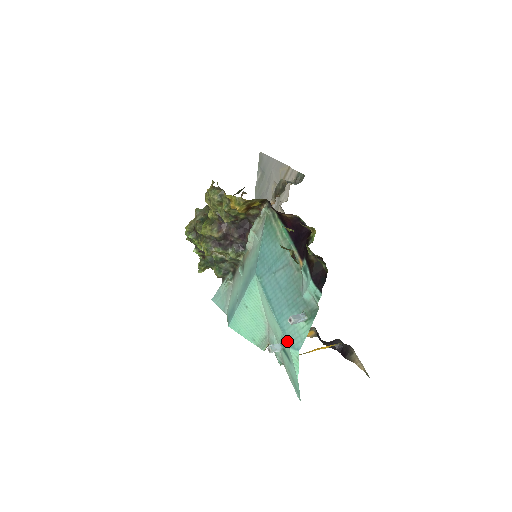
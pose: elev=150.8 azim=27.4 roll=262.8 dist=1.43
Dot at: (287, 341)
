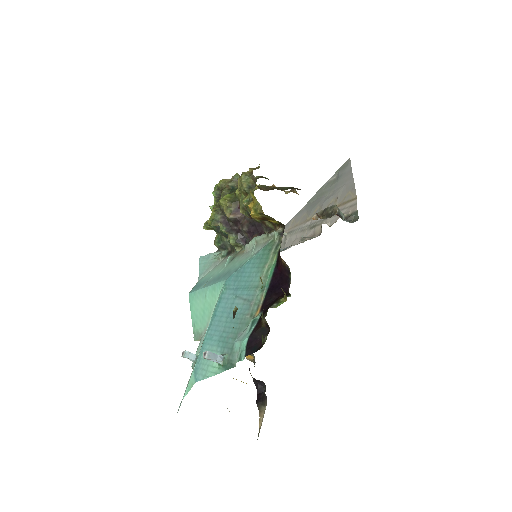
Dot at: (196, 363)
